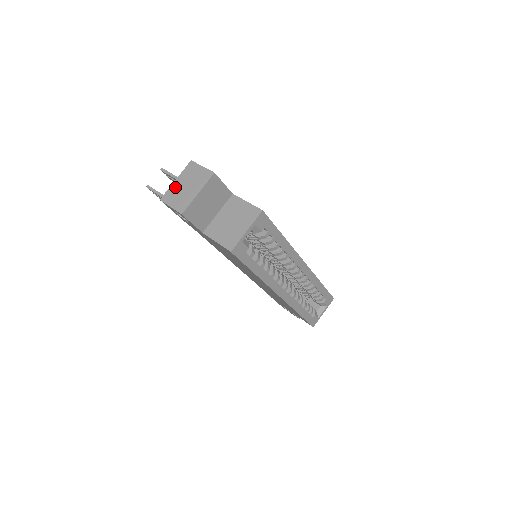
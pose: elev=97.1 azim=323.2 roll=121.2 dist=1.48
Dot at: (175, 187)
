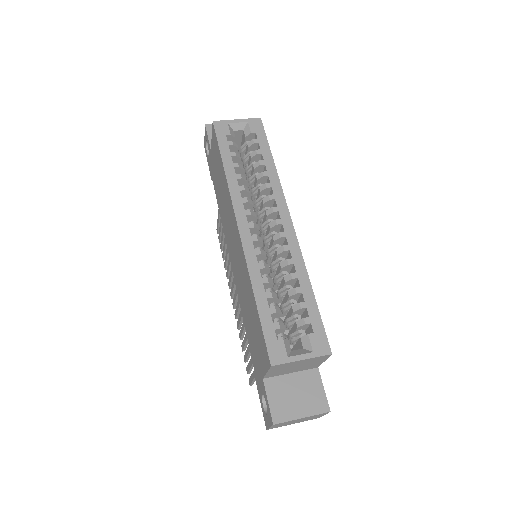
Dot at: occluded
